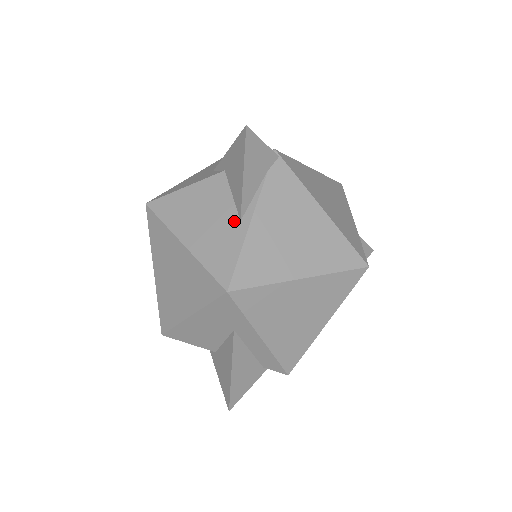
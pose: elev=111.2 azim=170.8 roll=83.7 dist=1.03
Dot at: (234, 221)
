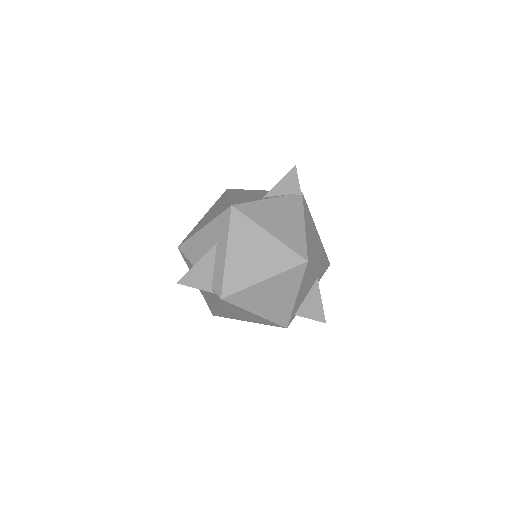
Dot at: (260, 197)
